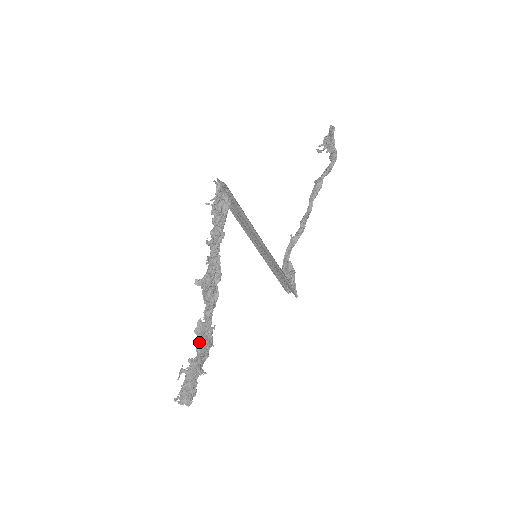
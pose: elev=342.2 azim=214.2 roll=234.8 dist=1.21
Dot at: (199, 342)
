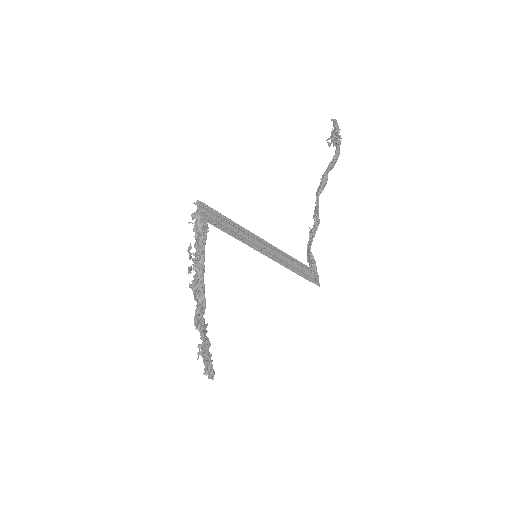
Dot at: occluded
